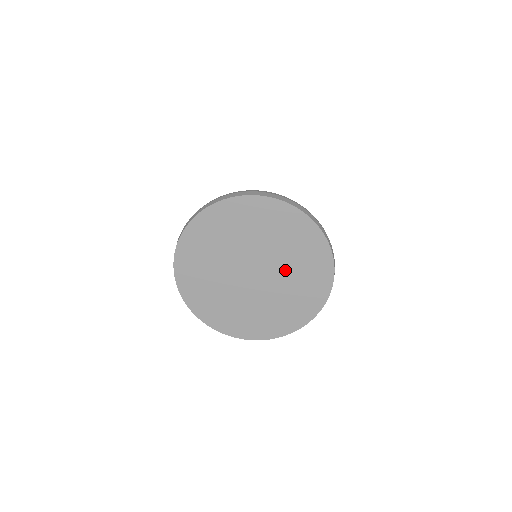
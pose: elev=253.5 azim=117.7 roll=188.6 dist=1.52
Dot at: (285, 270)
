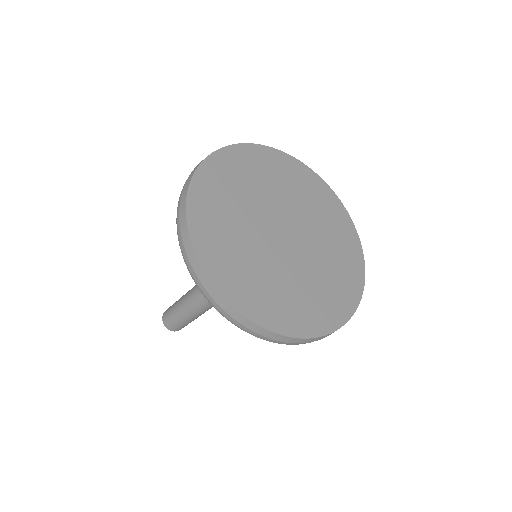
Dot at: (319, 250)
